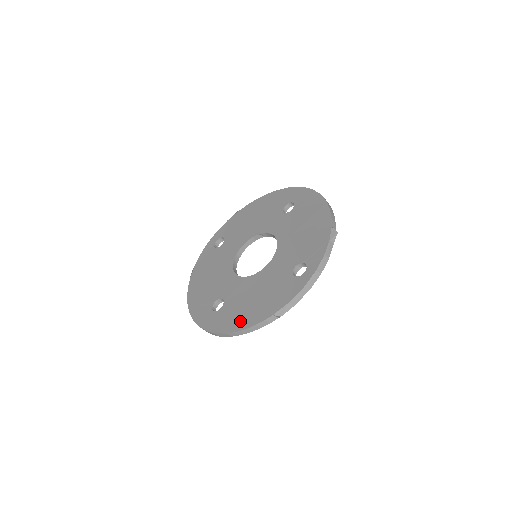
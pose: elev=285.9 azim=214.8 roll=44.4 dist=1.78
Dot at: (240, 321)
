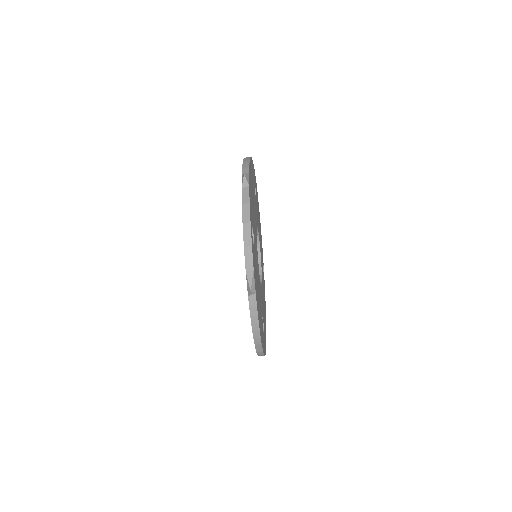
Dot at: occluded
